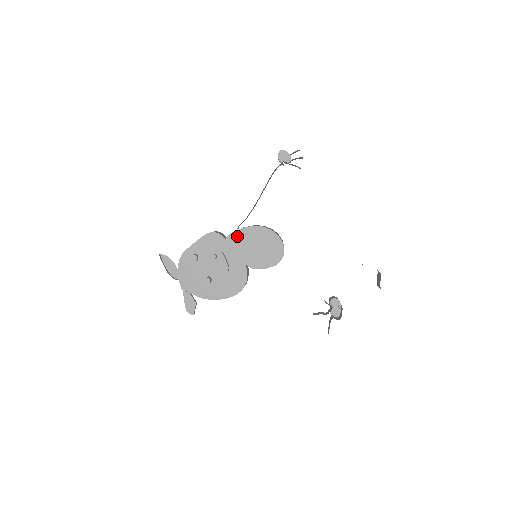
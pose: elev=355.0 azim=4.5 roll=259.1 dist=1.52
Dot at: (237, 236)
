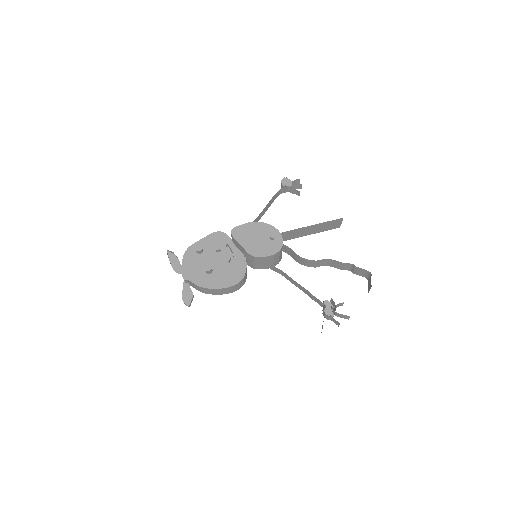
Dot at: (242, 229)
